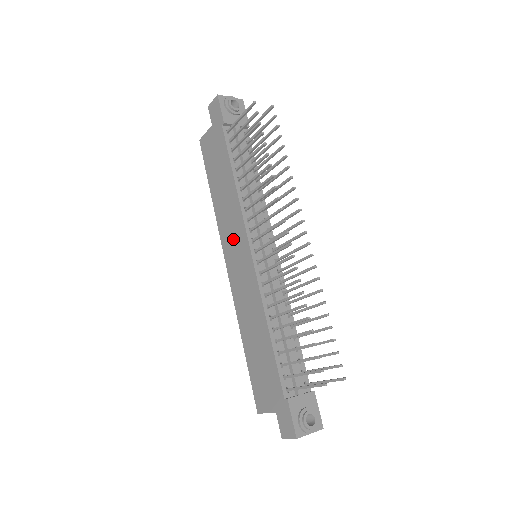
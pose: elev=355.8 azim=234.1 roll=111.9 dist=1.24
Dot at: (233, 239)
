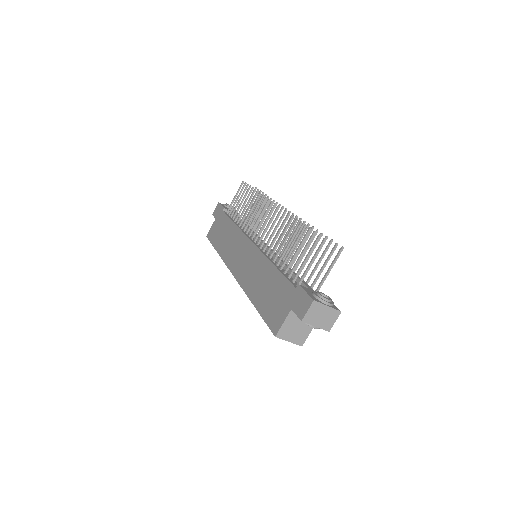
Dot at: (236, 251)
